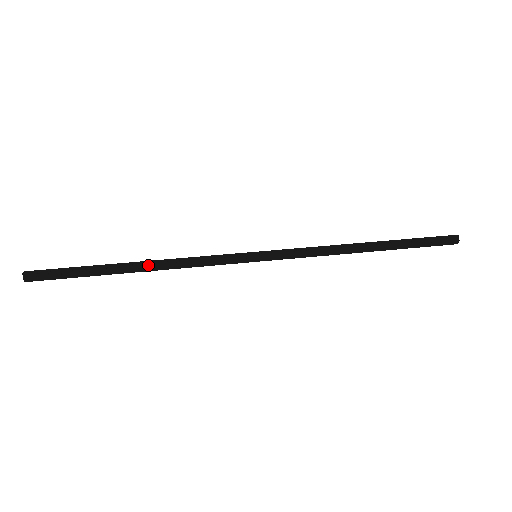
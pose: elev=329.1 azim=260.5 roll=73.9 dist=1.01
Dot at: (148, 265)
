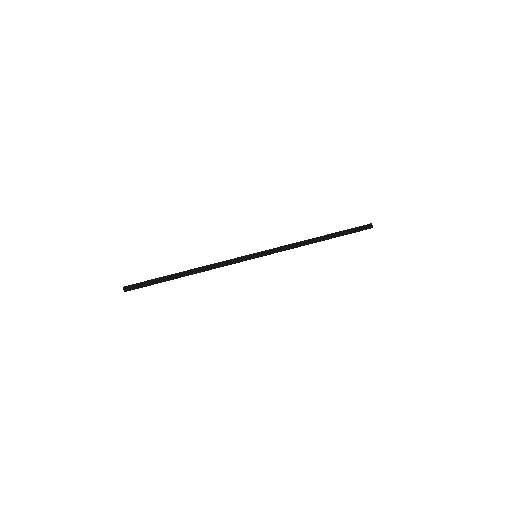
Dot at: (194, 272)
